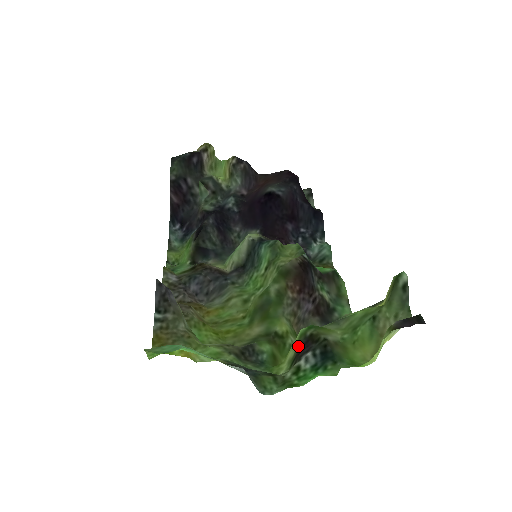
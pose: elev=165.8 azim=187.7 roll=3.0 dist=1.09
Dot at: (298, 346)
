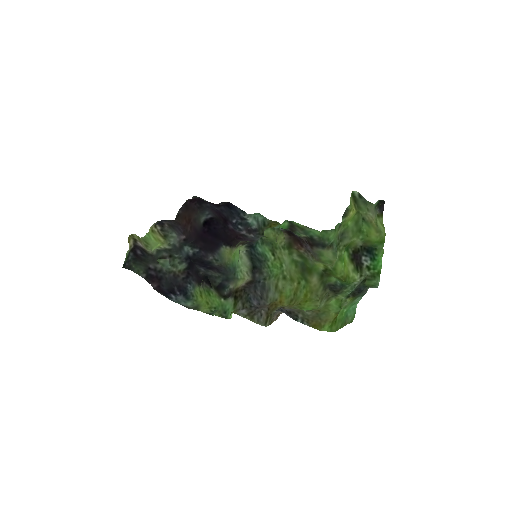
Dot at: (353, 261)
